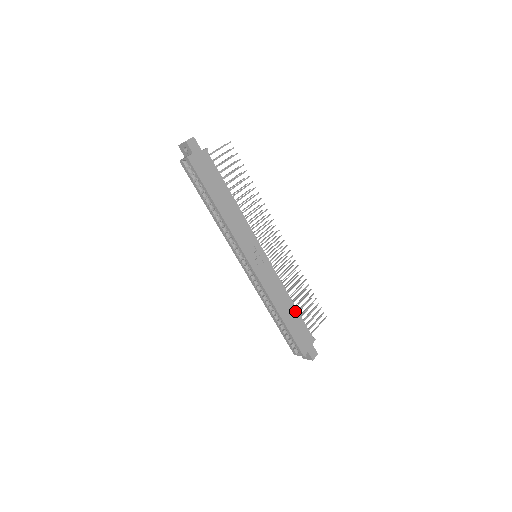
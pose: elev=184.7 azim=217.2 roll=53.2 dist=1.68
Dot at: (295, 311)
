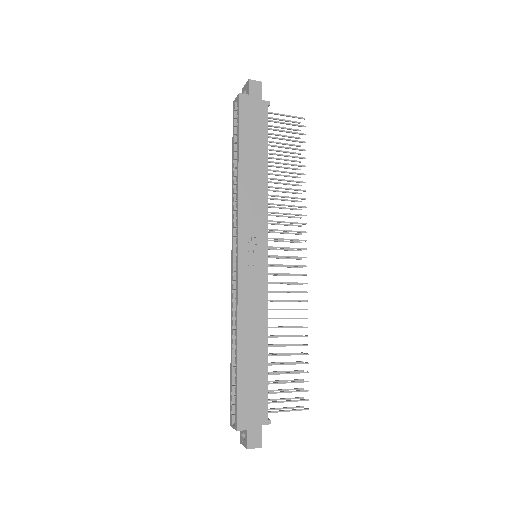
Dot at: (264, 359)
